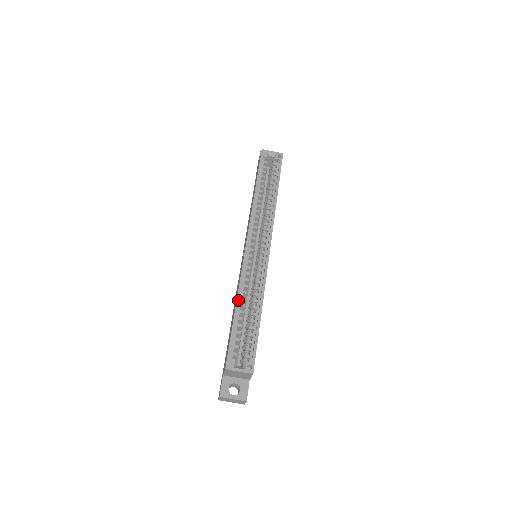
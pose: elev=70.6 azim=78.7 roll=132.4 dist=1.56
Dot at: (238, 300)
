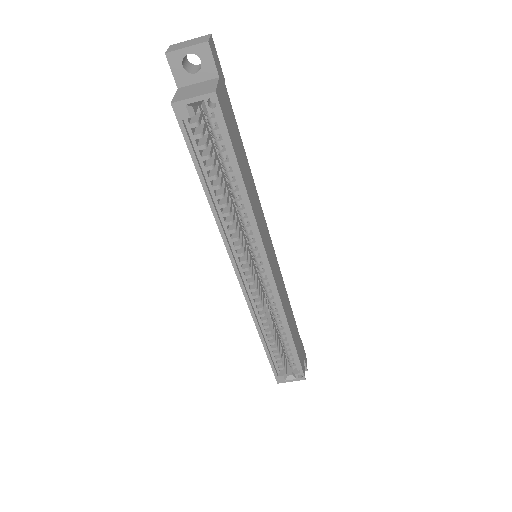
Dot at: (260, 335)
